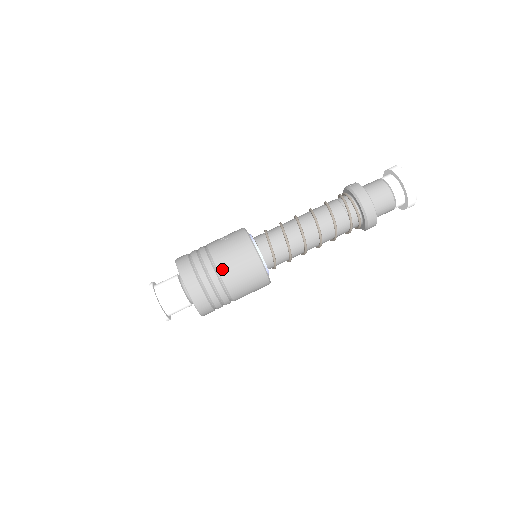
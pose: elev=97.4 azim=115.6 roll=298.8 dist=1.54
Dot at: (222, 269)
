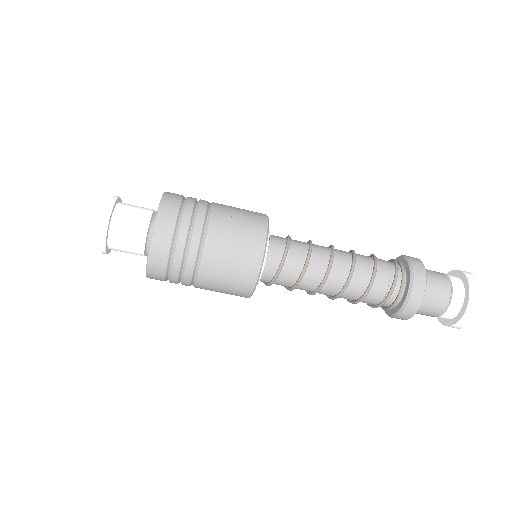
Dot at: (206, 264)
